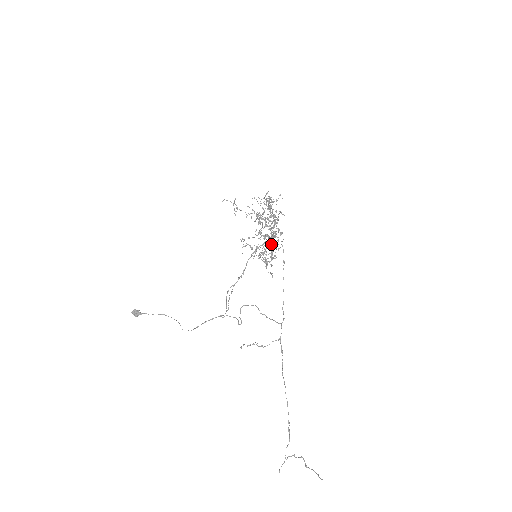
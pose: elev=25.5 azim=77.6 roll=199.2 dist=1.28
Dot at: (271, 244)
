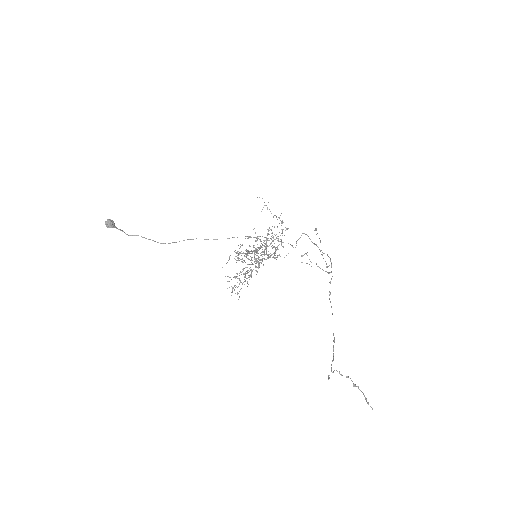
Dot at: occluded
